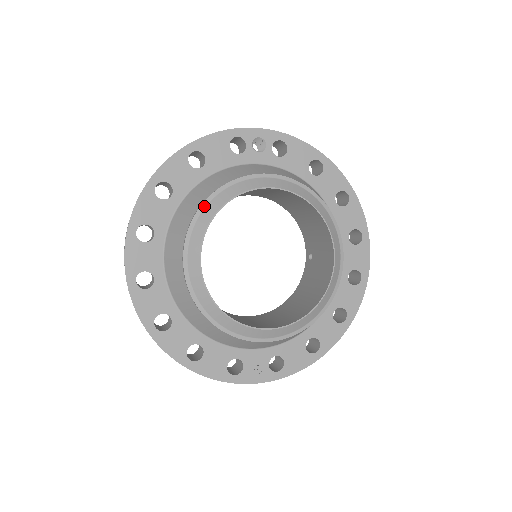
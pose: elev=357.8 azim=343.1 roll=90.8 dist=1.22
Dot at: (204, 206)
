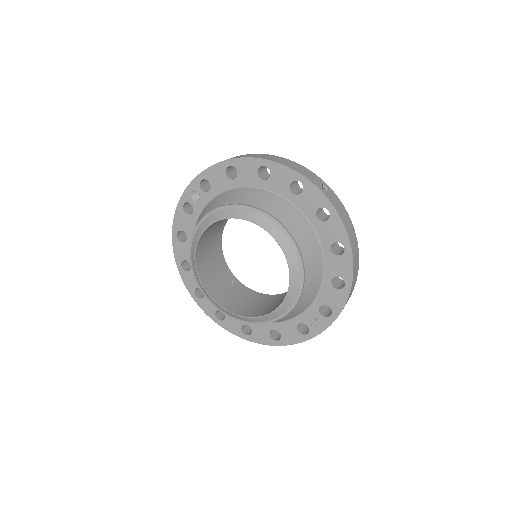
Dot at: (192, 269)
